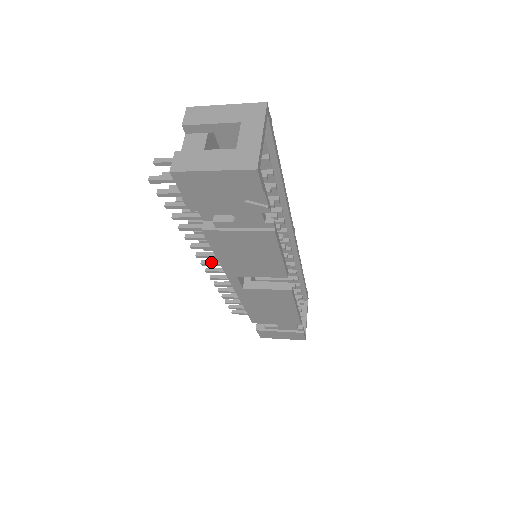
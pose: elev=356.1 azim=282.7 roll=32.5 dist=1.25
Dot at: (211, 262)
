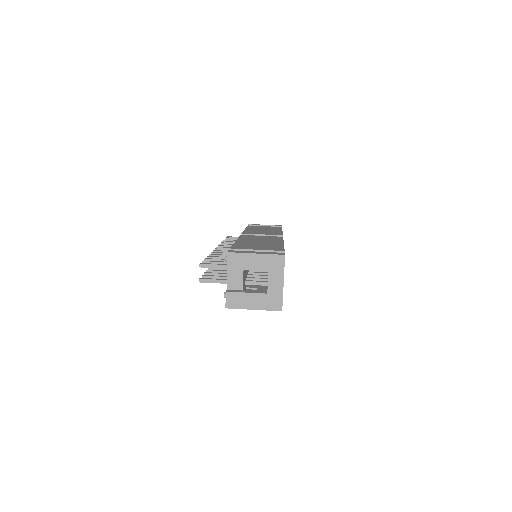
Dot at: occluded
